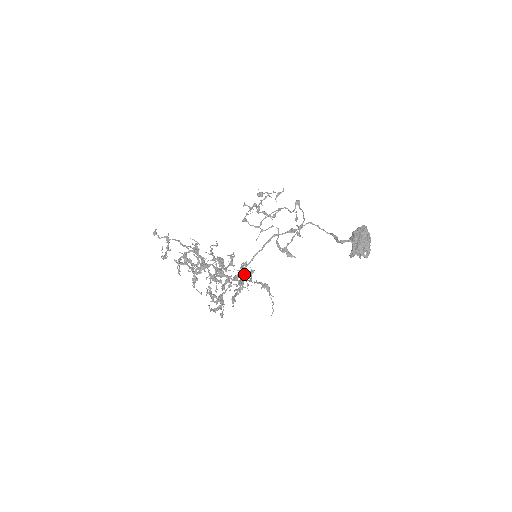
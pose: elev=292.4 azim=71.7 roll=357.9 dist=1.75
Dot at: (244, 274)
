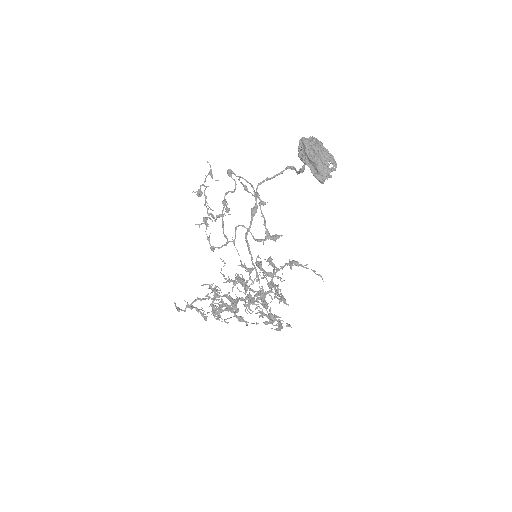
Dot at: (266, 274)
